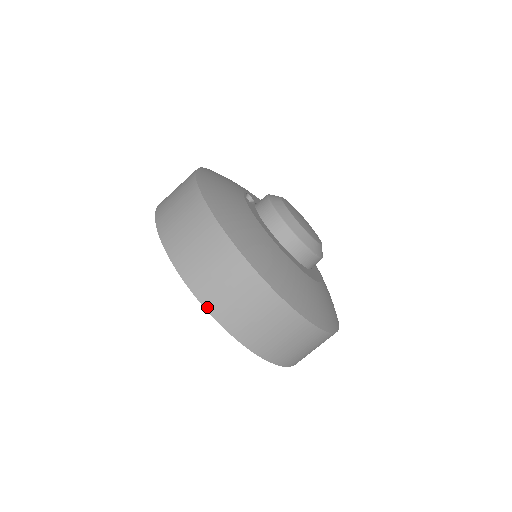
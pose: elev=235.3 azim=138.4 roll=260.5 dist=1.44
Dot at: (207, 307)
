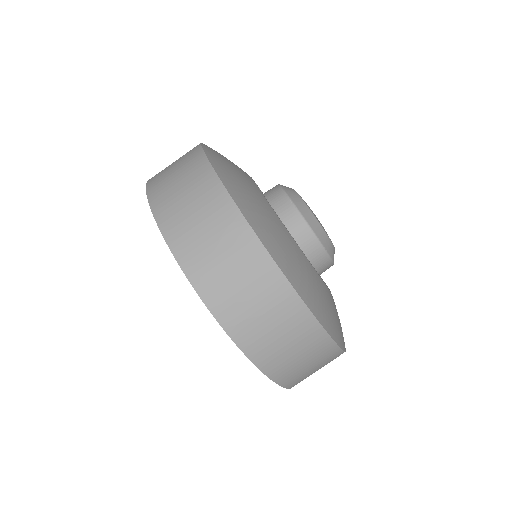
Dot at: (187, 273)
